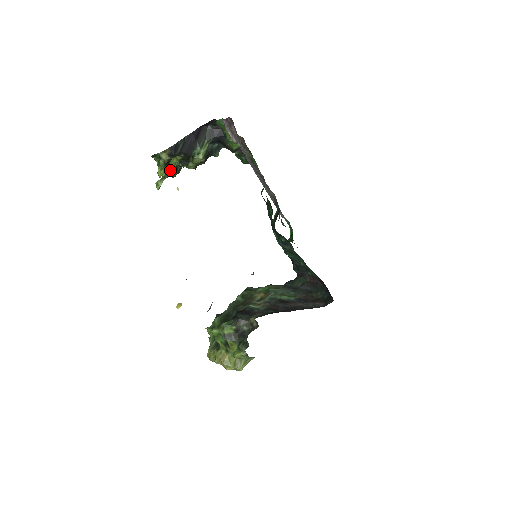
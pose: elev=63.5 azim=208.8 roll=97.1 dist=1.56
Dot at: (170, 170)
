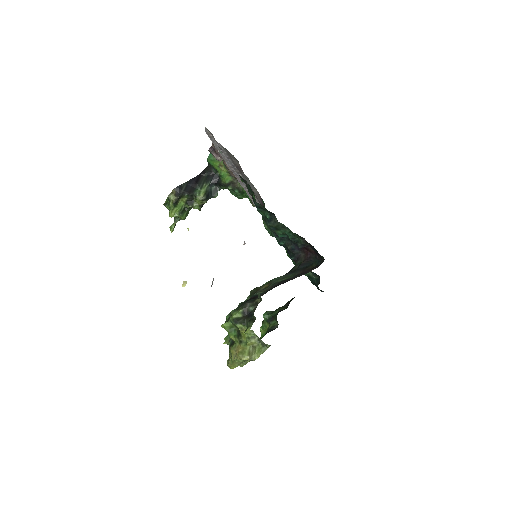
Dot at: (179, 211)
